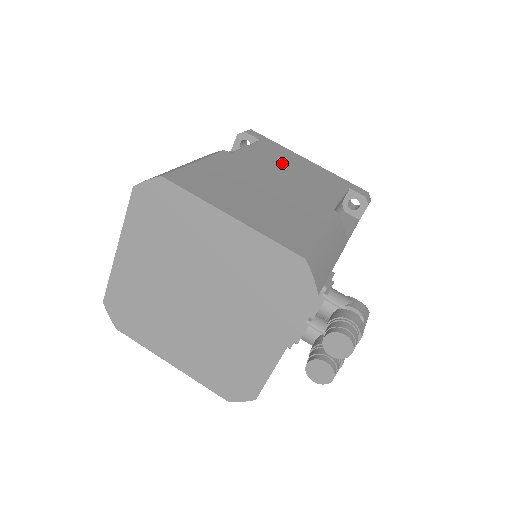
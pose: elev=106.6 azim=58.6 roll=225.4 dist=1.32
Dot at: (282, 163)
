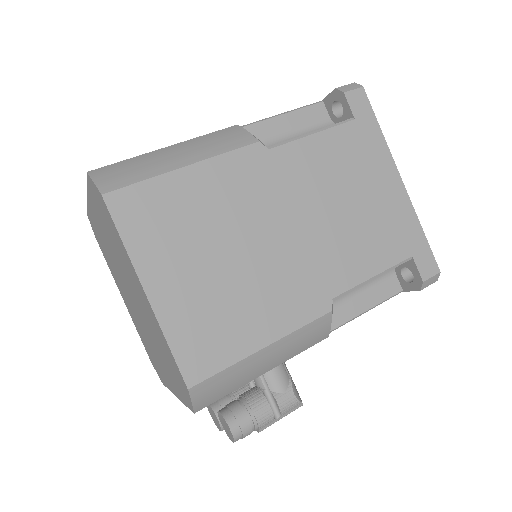
Dot at: (341, 184)
